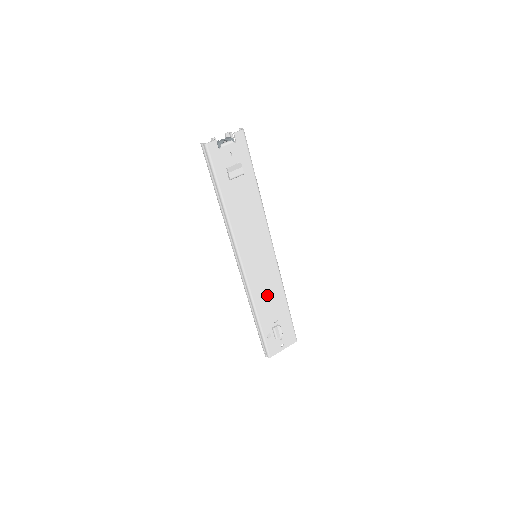
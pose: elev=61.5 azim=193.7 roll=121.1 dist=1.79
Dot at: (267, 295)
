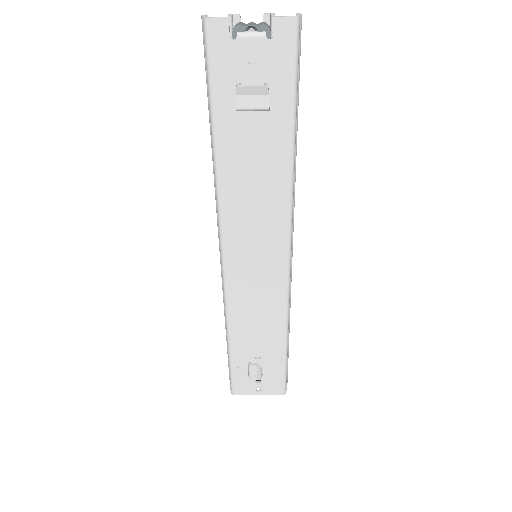
Dot at: (254, 318)
